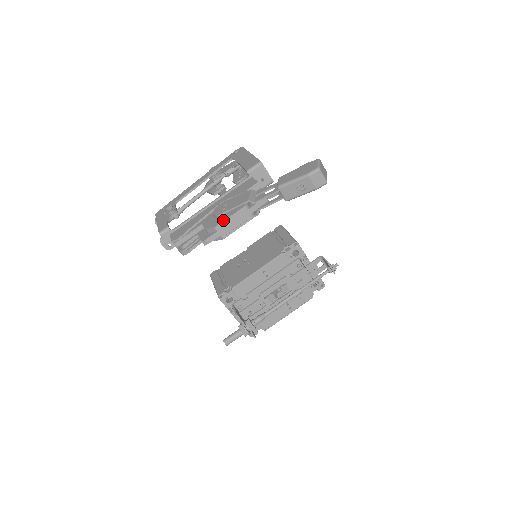
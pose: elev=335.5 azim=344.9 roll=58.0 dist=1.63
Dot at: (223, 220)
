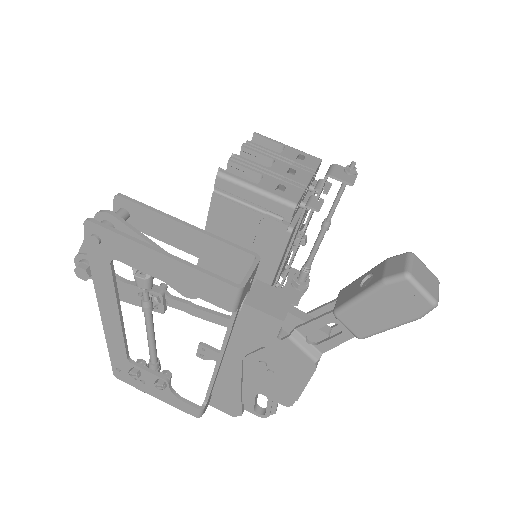
Dot at: (301, 392)
